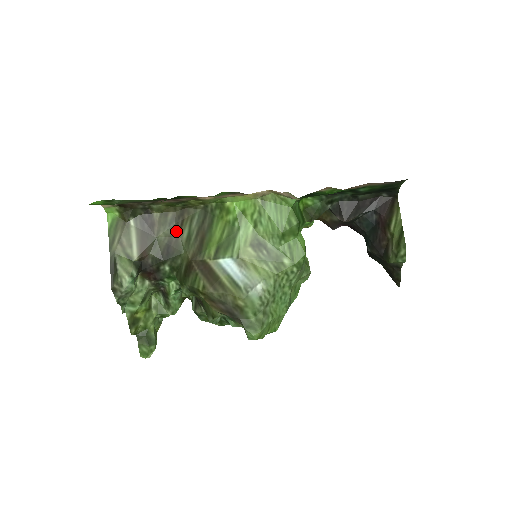
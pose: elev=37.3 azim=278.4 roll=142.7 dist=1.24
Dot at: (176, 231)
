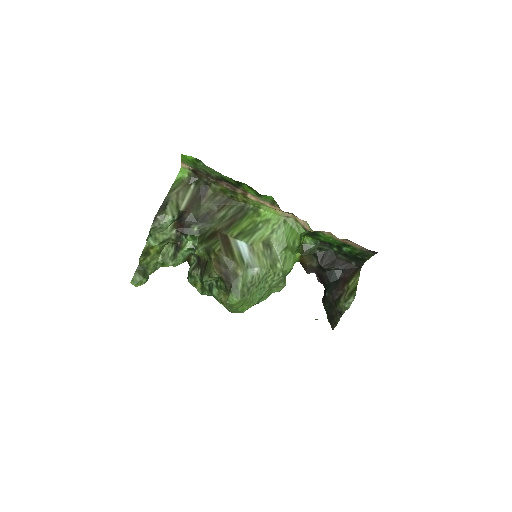
Dot at: (216, 209)
